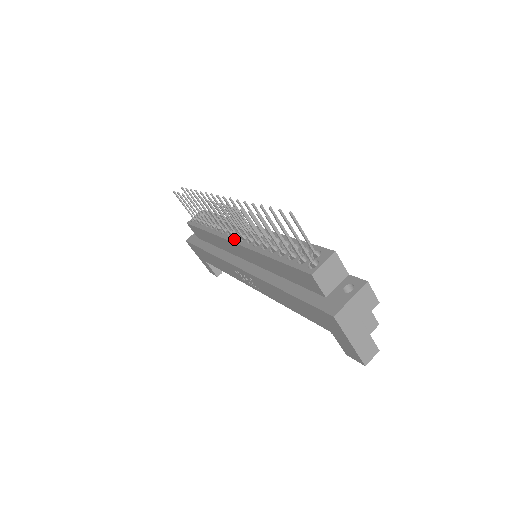
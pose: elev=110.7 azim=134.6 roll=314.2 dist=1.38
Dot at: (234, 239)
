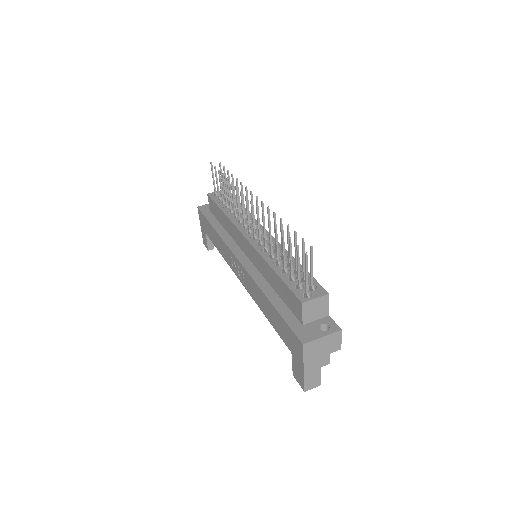
Dot at: (246, 234)
